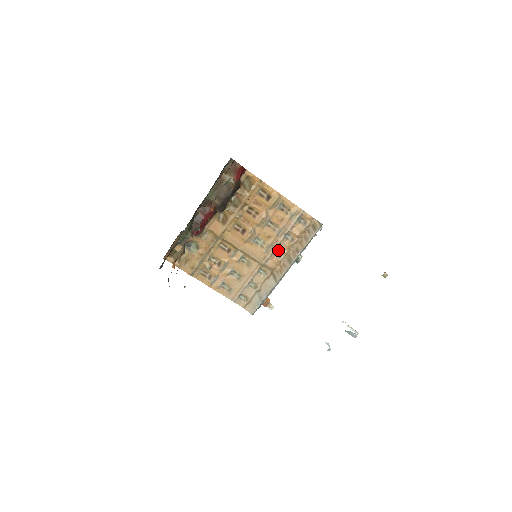
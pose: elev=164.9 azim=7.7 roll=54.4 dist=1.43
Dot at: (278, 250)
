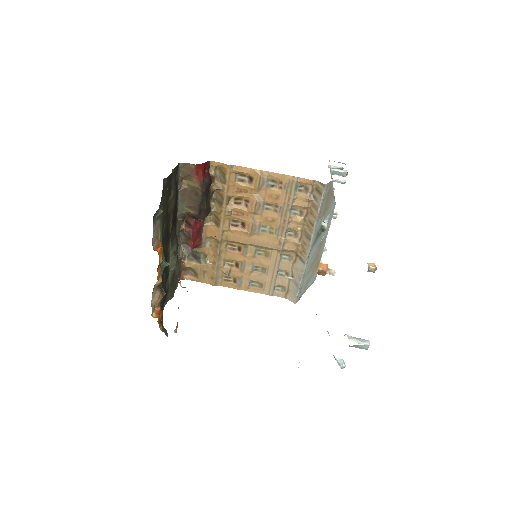
Dot at: (291, 230)
